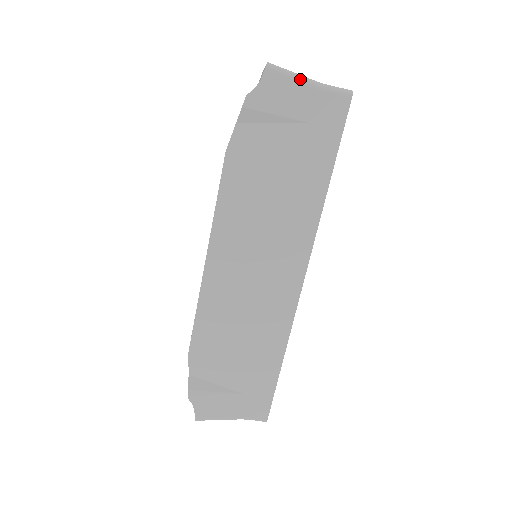
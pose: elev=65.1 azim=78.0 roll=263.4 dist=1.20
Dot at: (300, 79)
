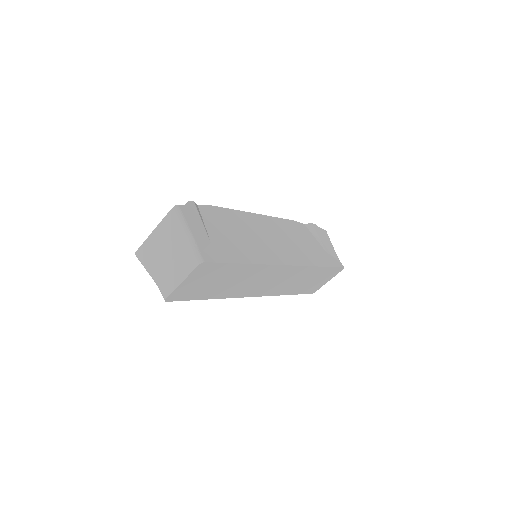
Dot at: (332, 245)
